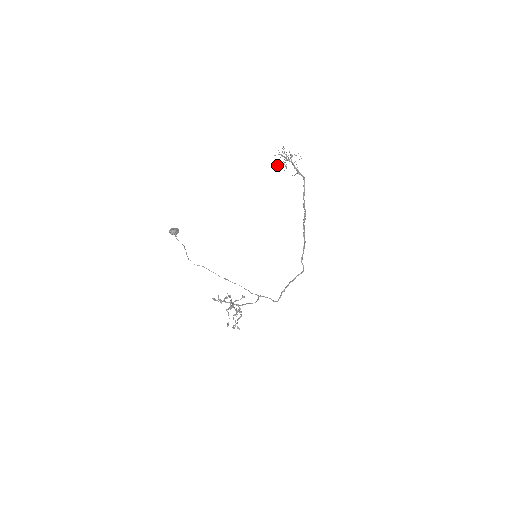
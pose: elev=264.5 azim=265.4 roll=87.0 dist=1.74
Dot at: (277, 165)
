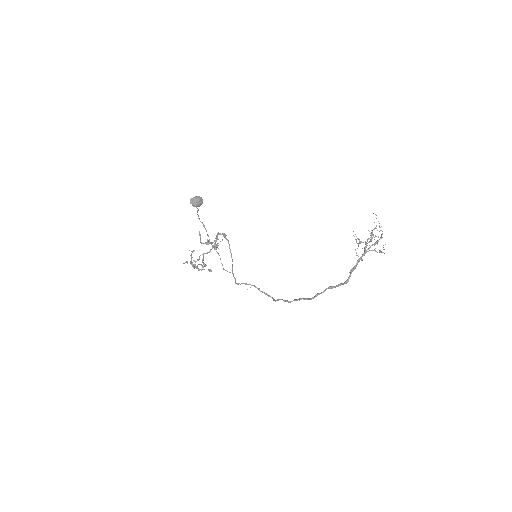
Dot at: occluded
